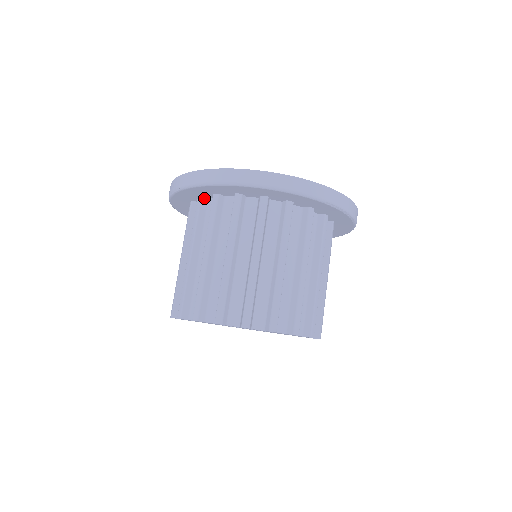
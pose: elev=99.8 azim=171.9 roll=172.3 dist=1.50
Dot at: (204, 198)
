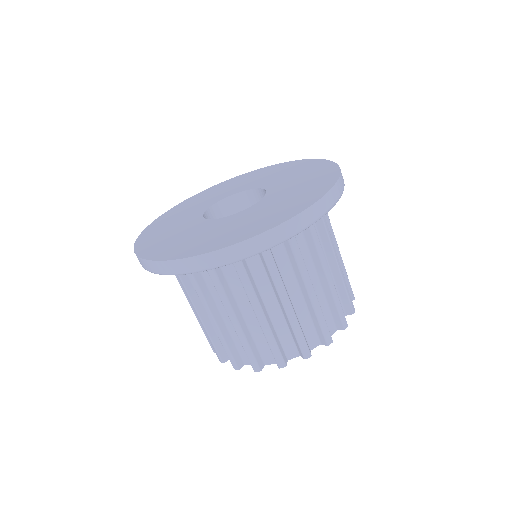
Dot at: occluded
